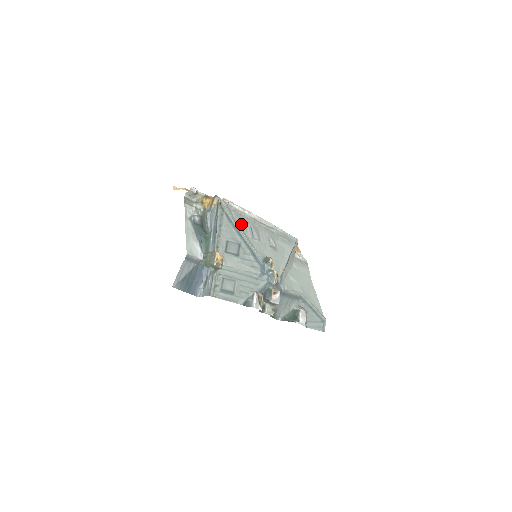
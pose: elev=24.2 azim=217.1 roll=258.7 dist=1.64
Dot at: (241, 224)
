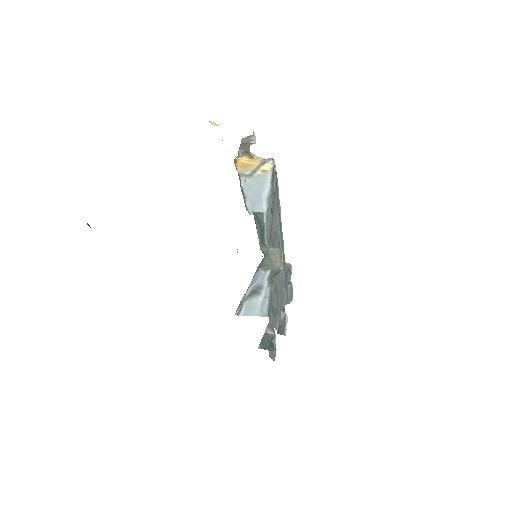
Dot at: occluded
